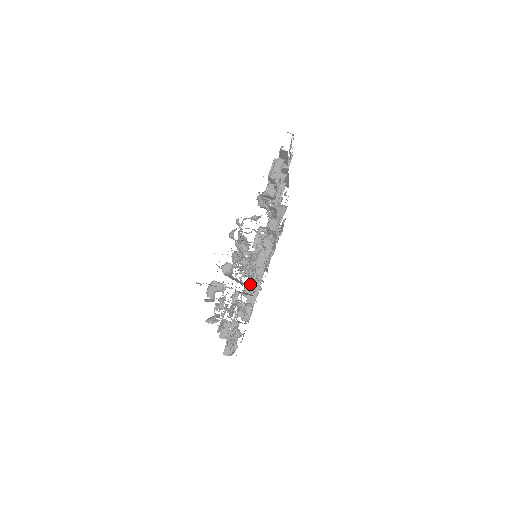
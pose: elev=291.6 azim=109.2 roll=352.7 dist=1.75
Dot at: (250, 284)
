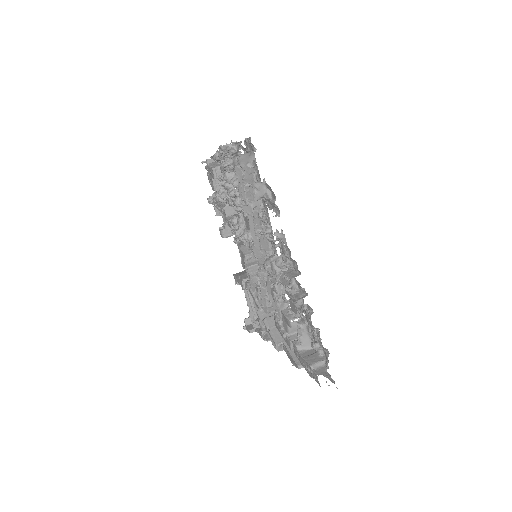
Dot at: (273, 329)
